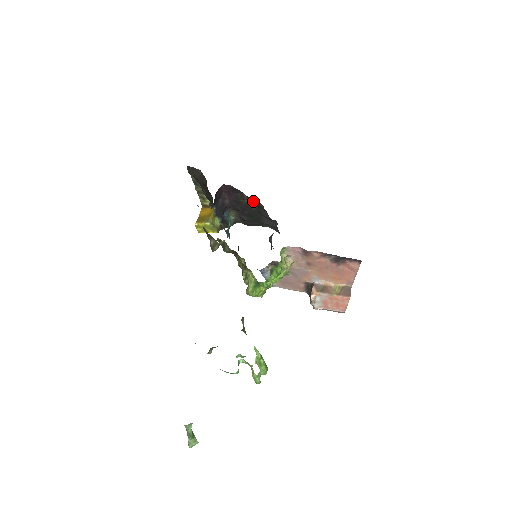
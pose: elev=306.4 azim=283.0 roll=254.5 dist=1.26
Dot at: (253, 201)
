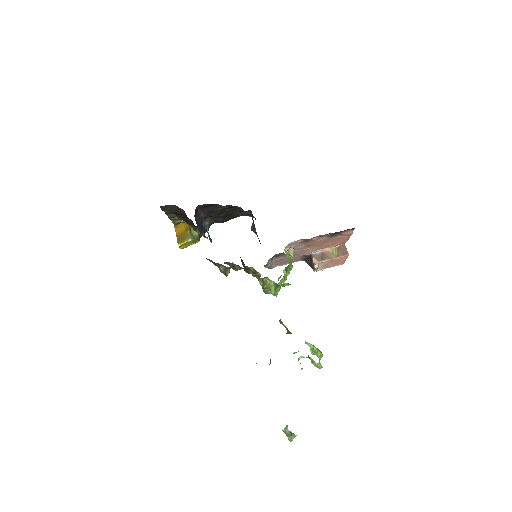
Dot at: (228, 206)
